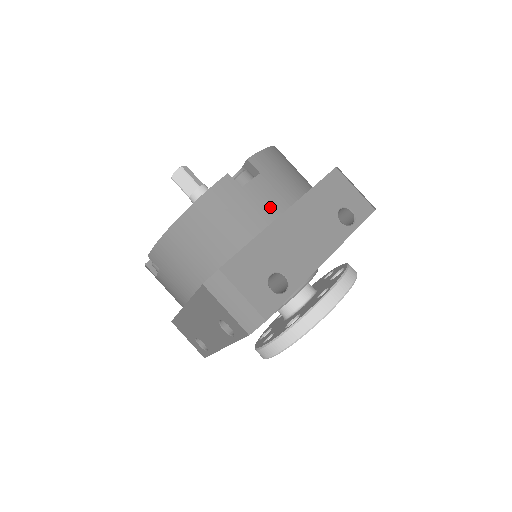
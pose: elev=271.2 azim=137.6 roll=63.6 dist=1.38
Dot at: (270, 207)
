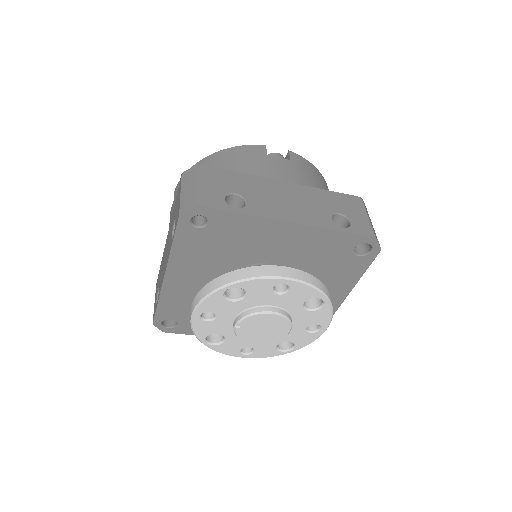
Dot at: (278, 174)
